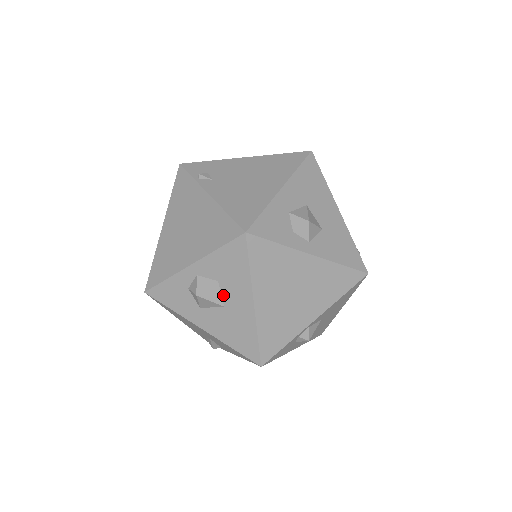
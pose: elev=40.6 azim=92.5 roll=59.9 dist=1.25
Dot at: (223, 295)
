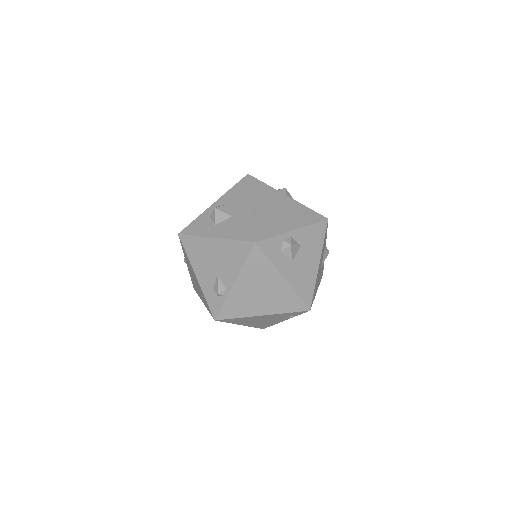
Dot at: (232, 210)
